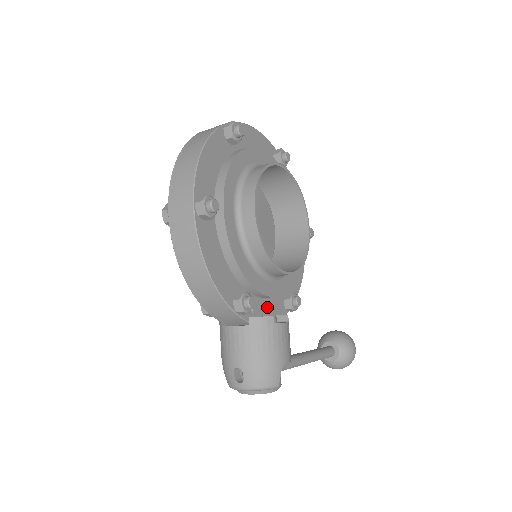
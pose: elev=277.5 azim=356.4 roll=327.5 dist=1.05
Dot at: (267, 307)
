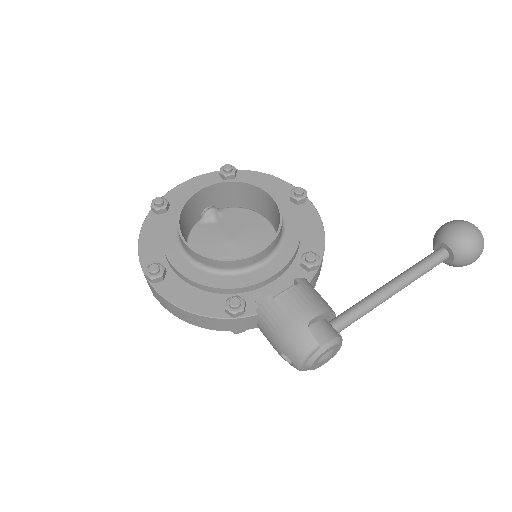
Dot at: (277, 288)
